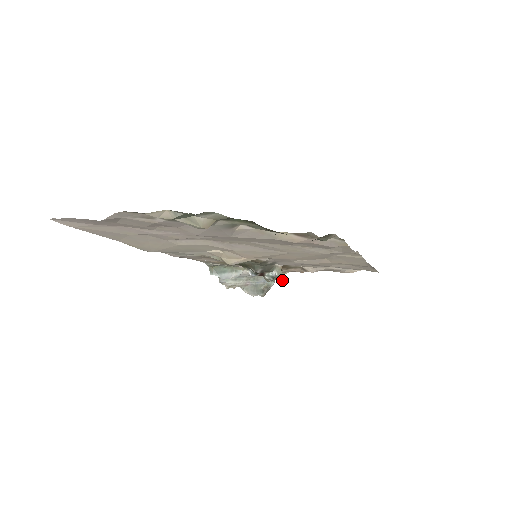
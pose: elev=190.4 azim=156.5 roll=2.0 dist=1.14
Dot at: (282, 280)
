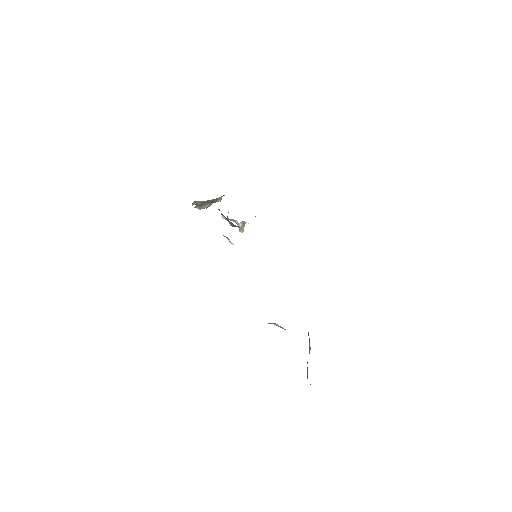
Dot at: (242, 231)
